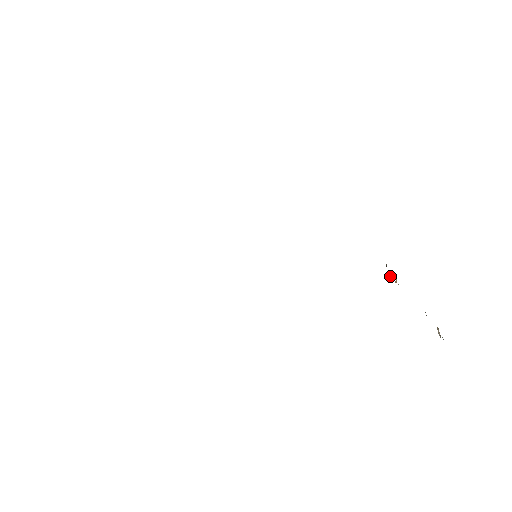
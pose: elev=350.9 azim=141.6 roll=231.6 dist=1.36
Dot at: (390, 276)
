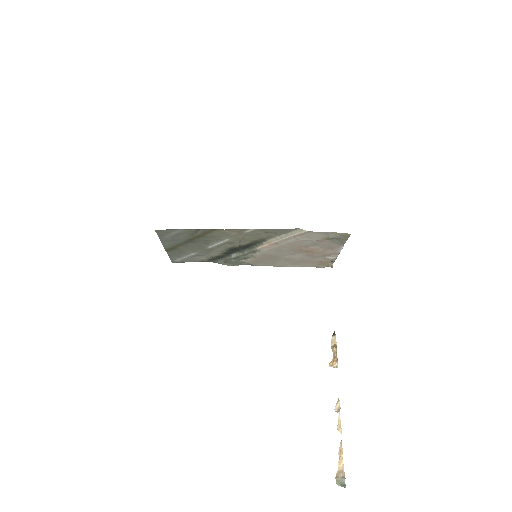
Dot at: (335, 344)
